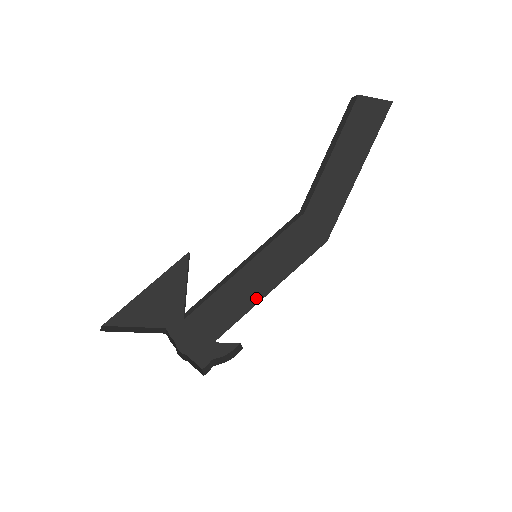
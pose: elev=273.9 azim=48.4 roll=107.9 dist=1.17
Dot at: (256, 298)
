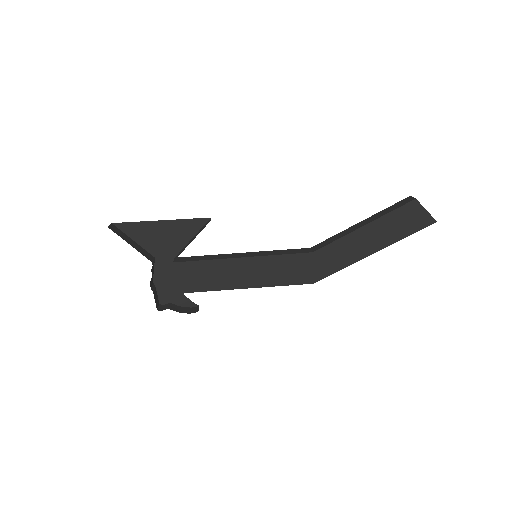
Dot at: (234, 285)
